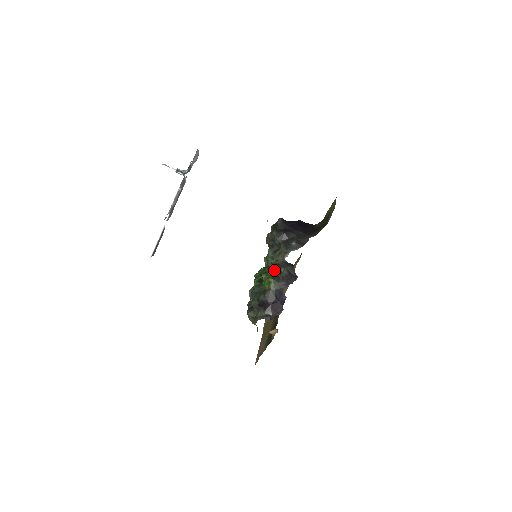
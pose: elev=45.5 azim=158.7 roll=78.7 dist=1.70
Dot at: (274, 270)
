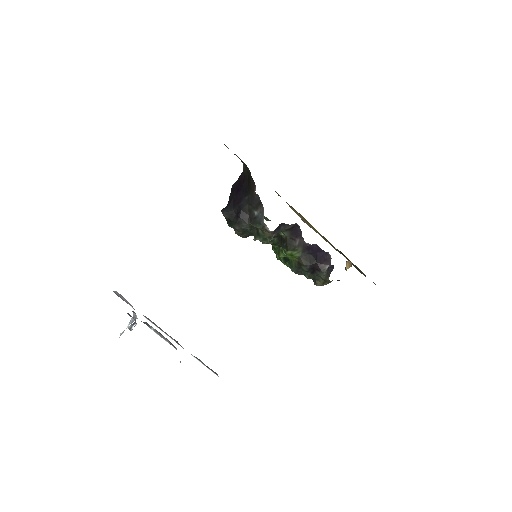
Dot at: (279, 243)
